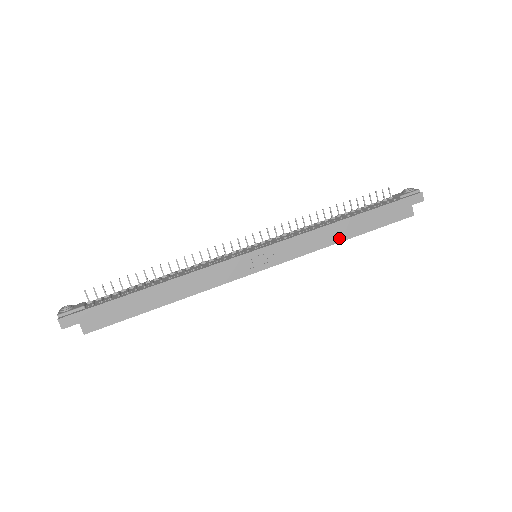
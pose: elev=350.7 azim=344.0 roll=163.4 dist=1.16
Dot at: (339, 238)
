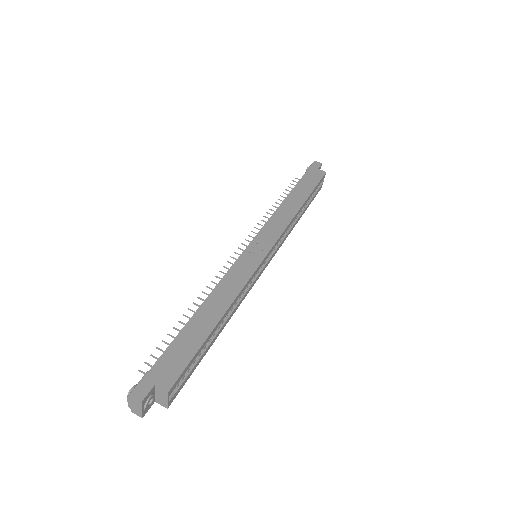
Dot at: (297, 206)
